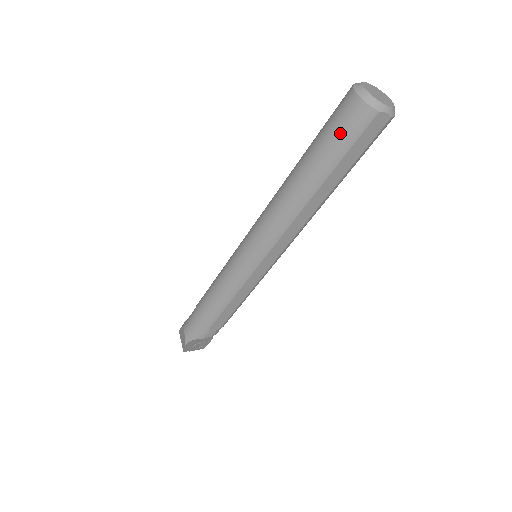
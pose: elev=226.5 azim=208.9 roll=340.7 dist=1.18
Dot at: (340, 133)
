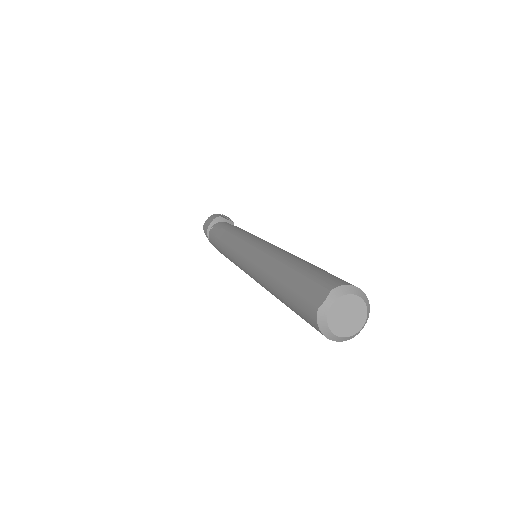
Dot at: occluded
